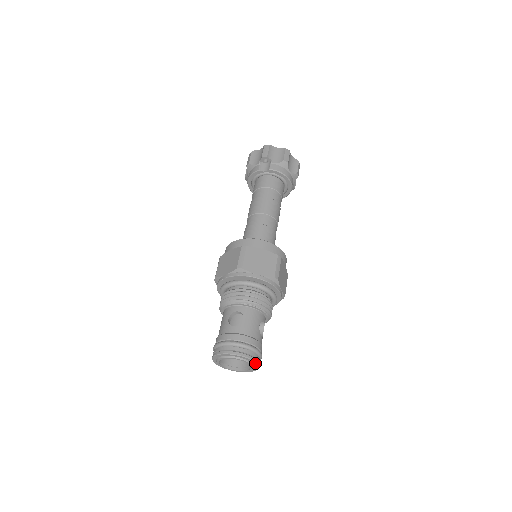
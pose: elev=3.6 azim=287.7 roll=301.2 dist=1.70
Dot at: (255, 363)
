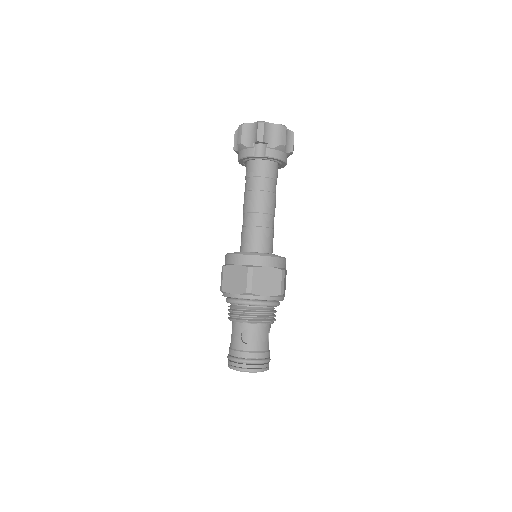
Dot at: (266, 370)
